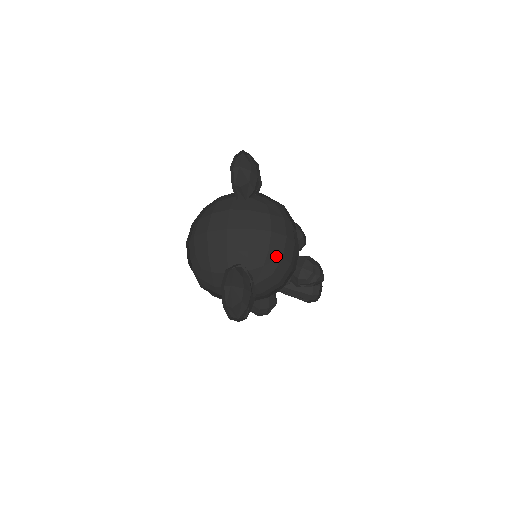
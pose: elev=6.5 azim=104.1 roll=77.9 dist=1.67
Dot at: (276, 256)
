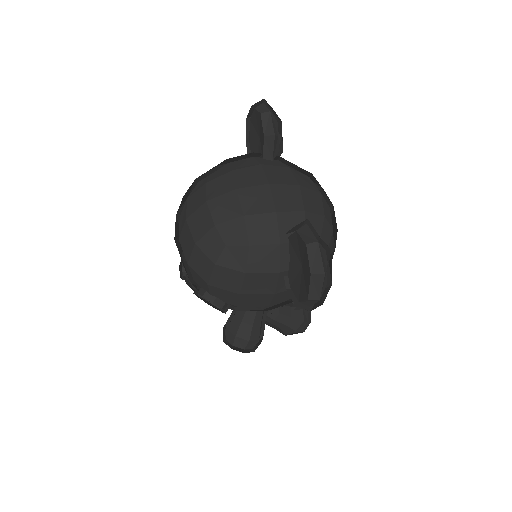
Dot at: (329, 227)
